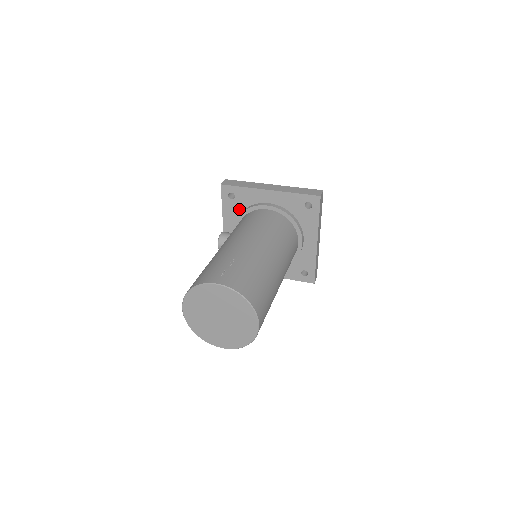
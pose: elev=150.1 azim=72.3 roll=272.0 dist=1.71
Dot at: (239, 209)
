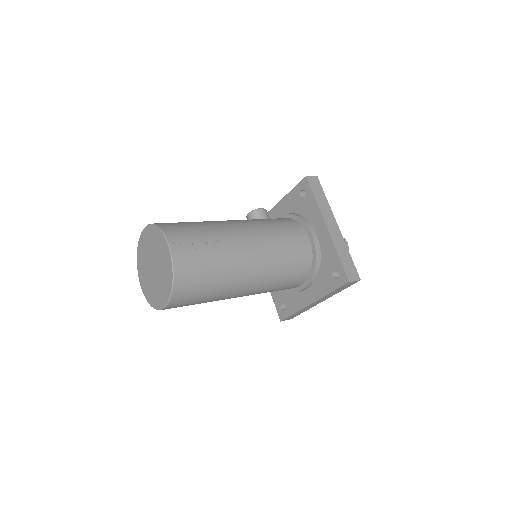
Dot at: (297, 209)
